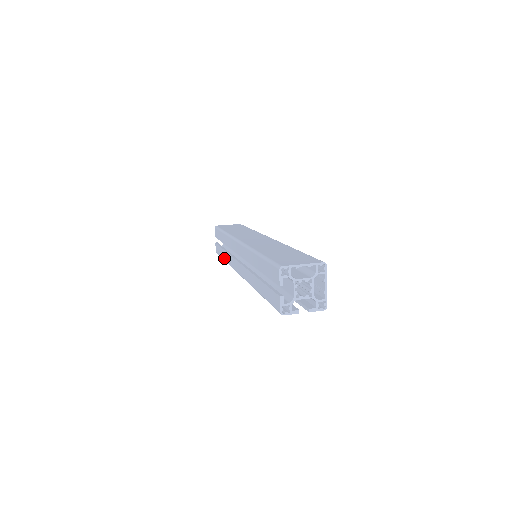
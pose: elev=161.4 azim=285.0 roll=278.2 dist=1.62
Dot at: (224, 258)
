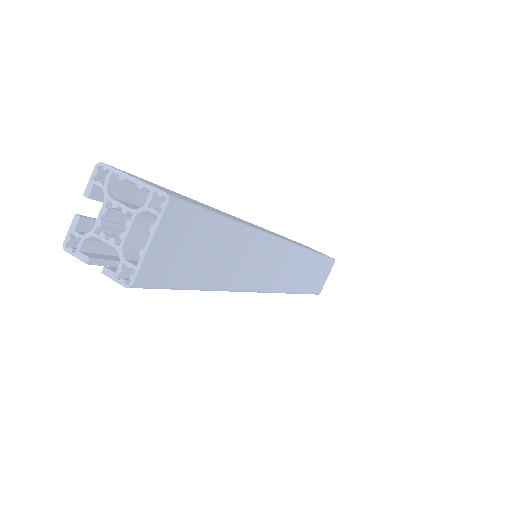
Dot at: occluded
